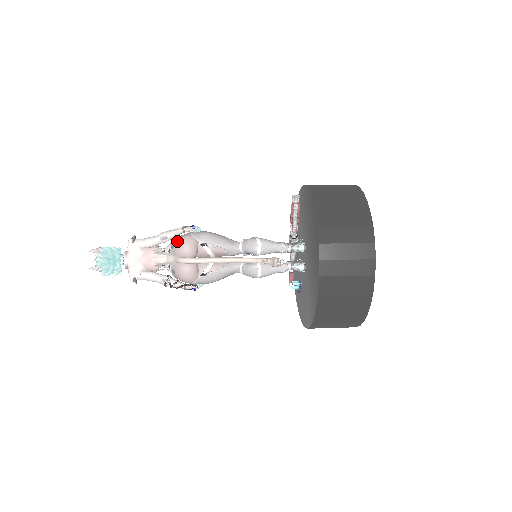
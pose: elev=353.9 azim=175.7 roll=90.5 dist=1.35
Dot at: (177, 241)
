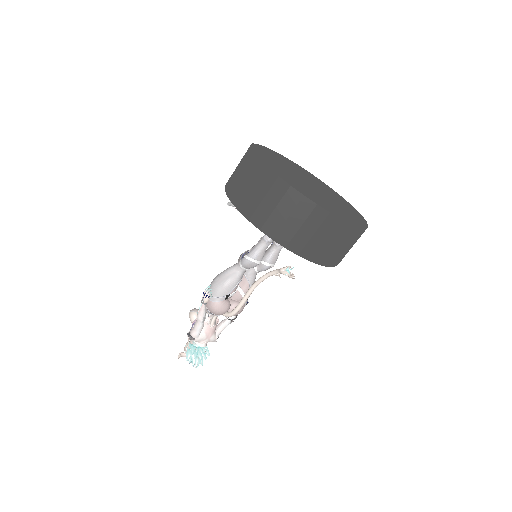
Dot at: (212, 313)
